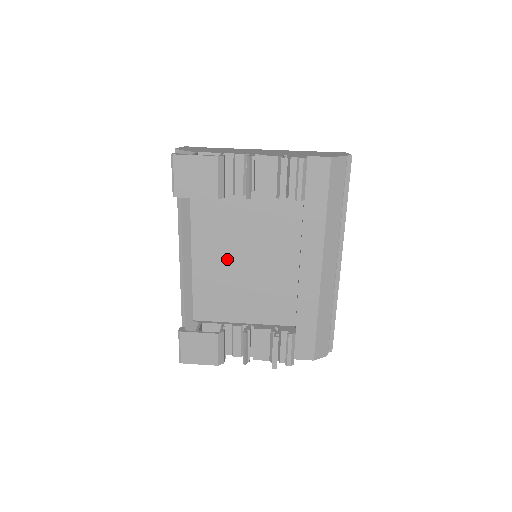
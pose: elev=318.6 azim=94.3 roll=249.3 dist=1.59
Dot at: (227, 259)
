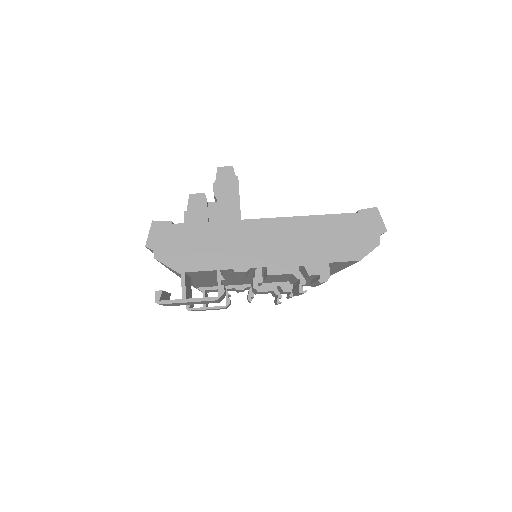
Dot at: (227, 279)
